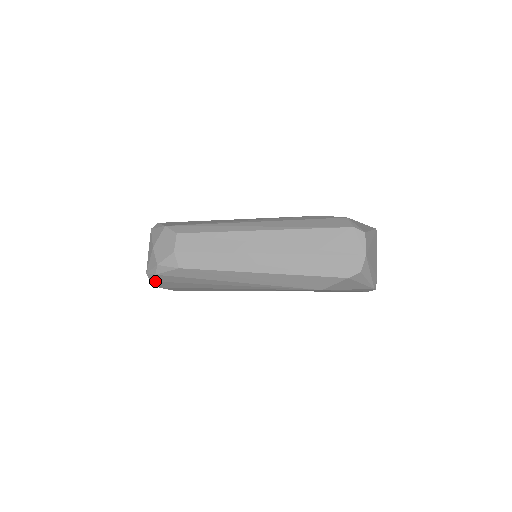
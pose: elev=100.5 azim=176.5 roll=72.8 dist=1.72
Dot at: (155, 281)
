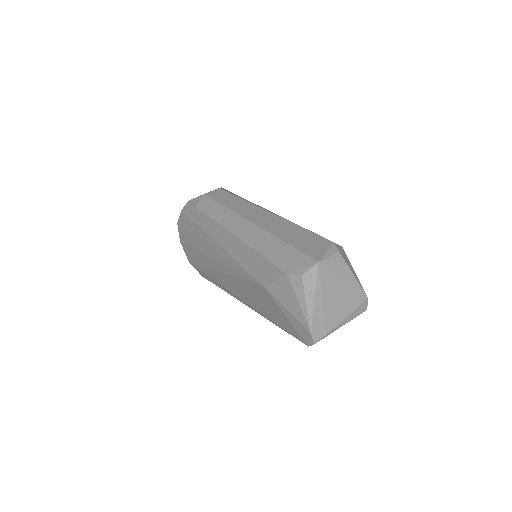
Dot at: (180, 224)
